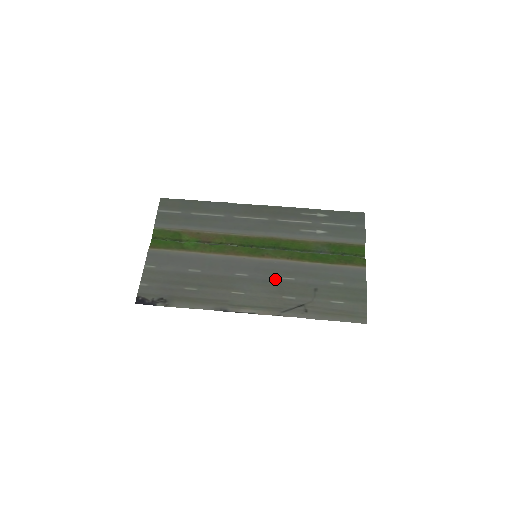
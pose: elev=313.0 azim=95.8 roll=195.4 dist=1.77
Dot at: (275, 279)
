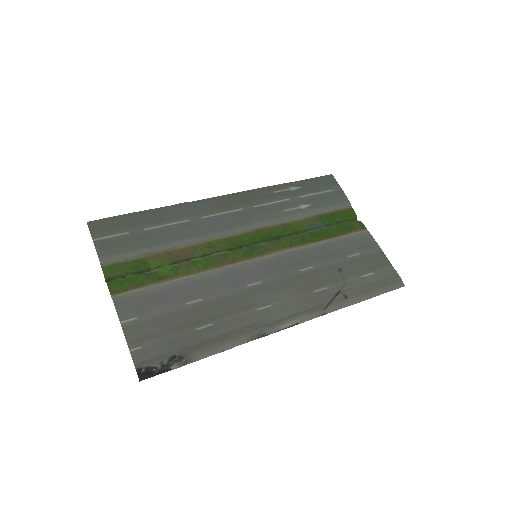
Dot at: (293, 275)
